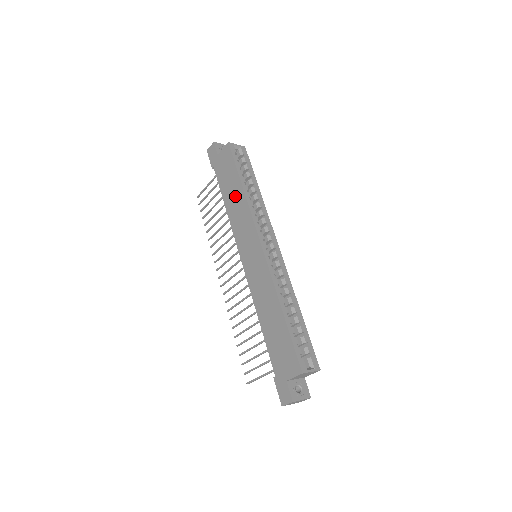
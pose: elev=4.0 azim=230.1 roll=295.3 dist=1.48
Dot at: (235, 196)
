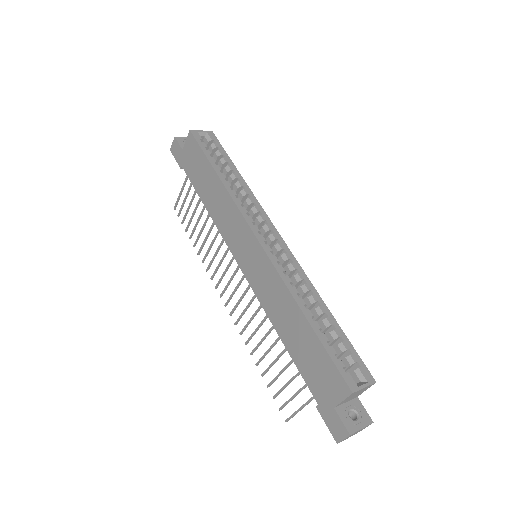
Dot at: (213, 190)
